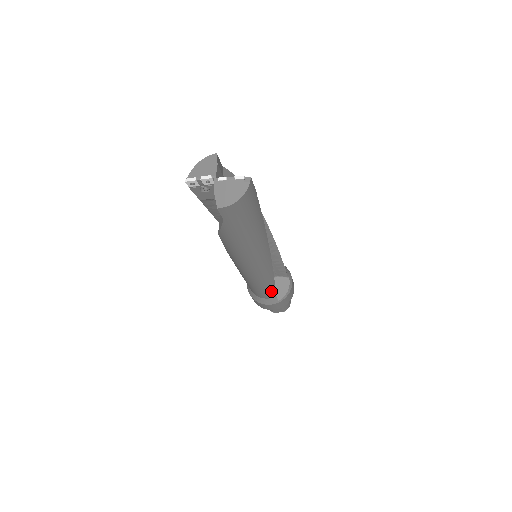
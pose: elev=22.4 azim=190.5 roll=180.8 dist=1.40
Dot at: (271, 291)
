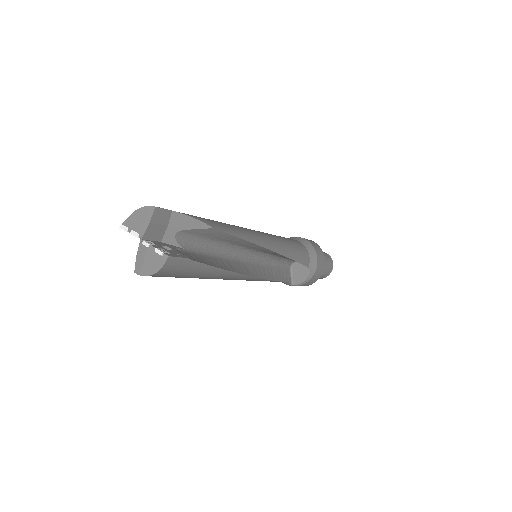
Dot at: occluded
